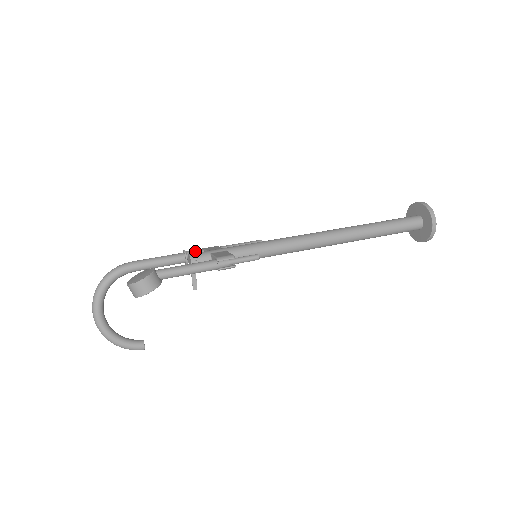
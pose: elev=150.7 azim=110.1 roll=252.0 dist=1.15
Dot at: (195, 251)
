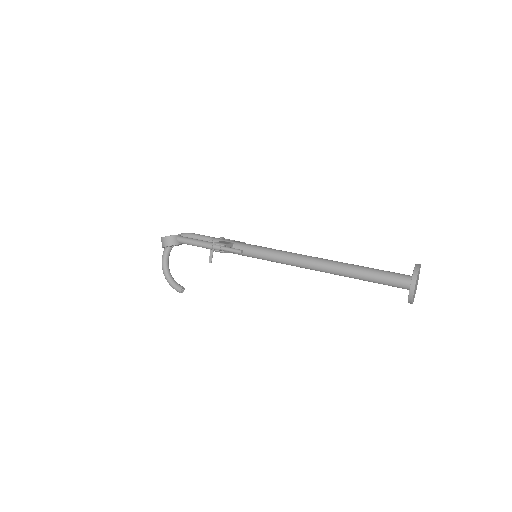
Dot at: occluded
